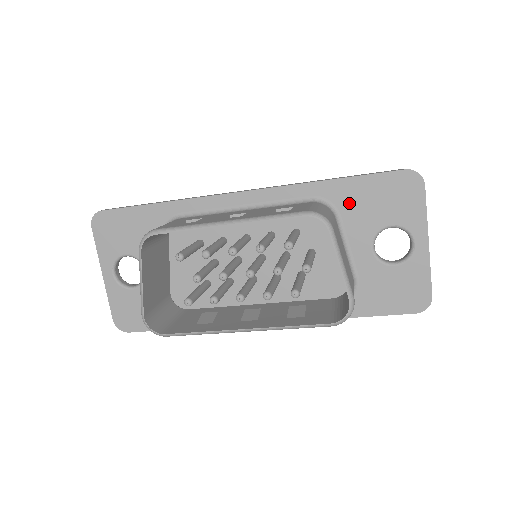
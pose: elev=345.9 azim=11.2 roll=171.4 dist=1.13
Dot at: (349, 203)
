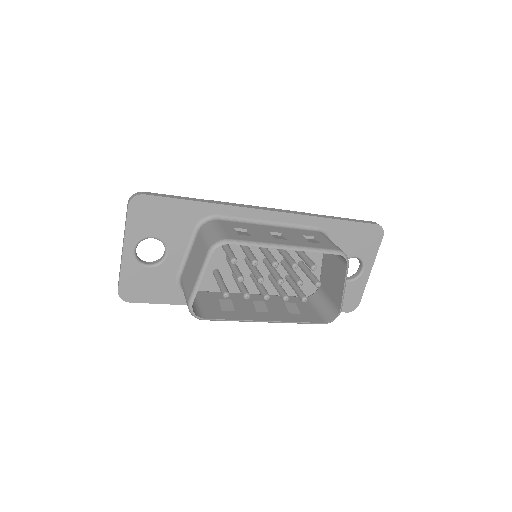
Dot at: (338, 237)
